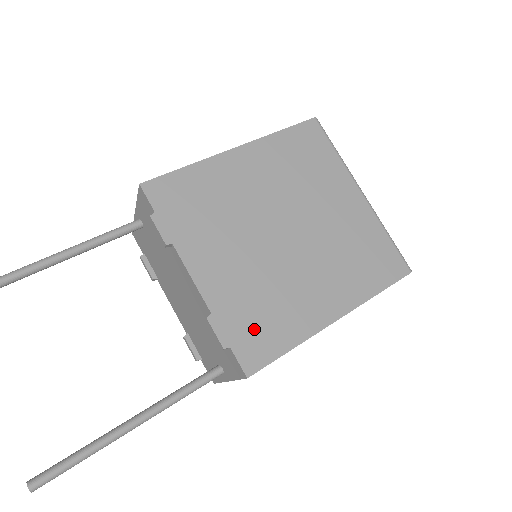
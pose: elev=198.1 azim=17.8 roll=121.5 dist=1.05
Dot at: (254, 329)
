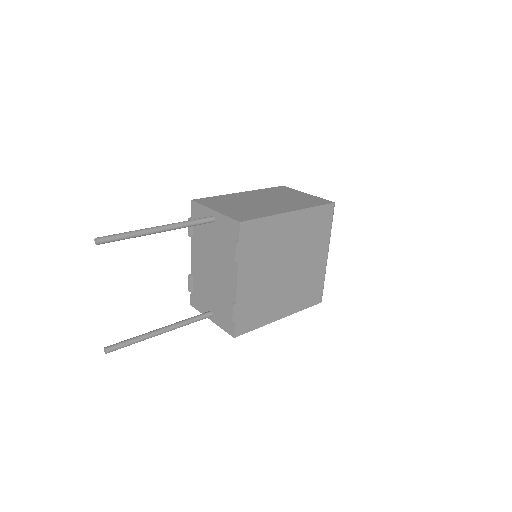
Dot at: (248, 315)
